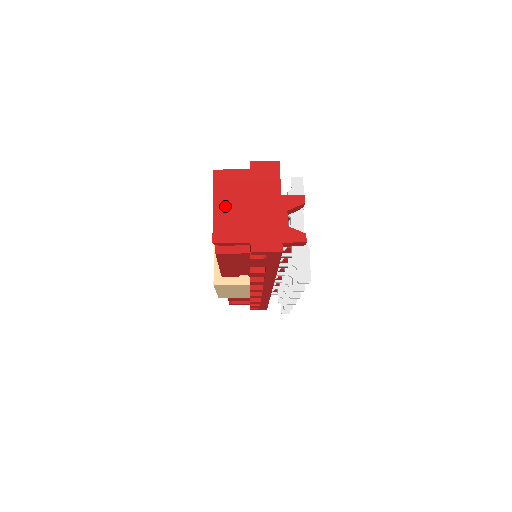
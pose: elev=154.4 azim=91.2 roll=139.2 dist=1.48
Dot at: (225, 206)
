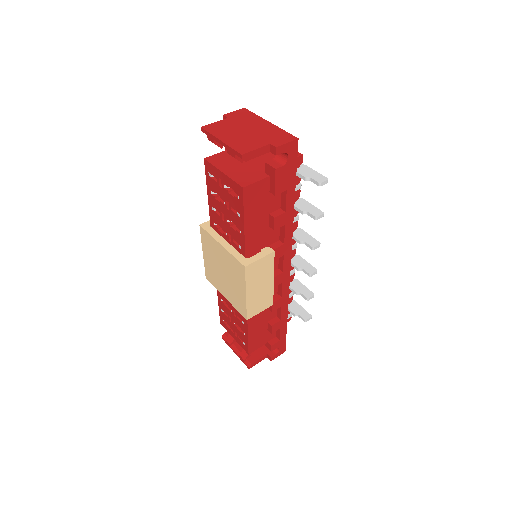
Dot at: (230, 137)
